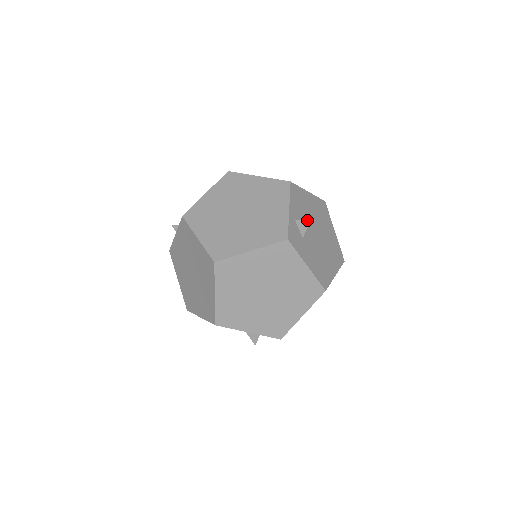
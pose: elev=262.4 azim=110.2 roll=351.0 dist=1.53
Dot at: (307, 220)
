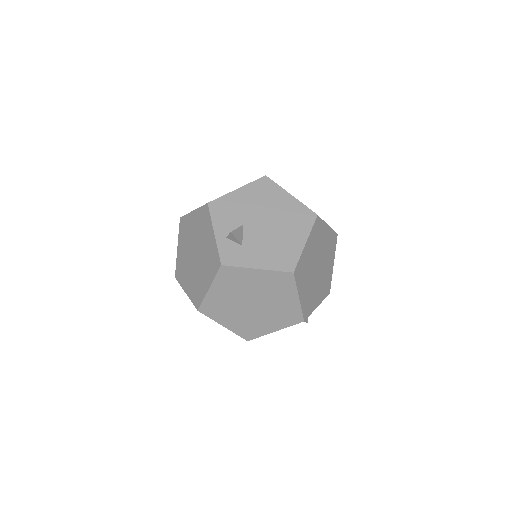
Dot at: (229, 234)
